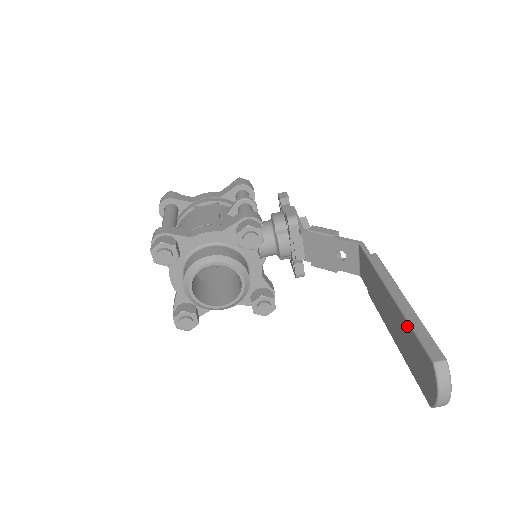
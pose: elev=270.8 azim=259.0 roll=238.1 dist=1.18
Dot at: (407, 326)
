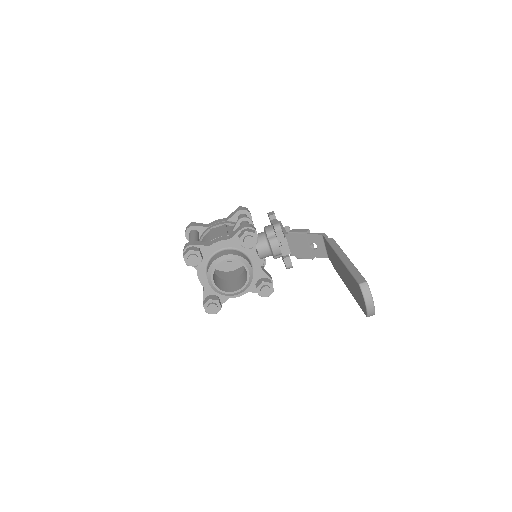
Dot at: (348, 271)
